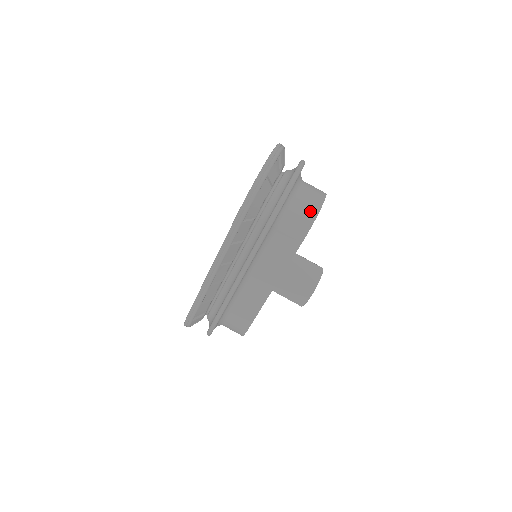
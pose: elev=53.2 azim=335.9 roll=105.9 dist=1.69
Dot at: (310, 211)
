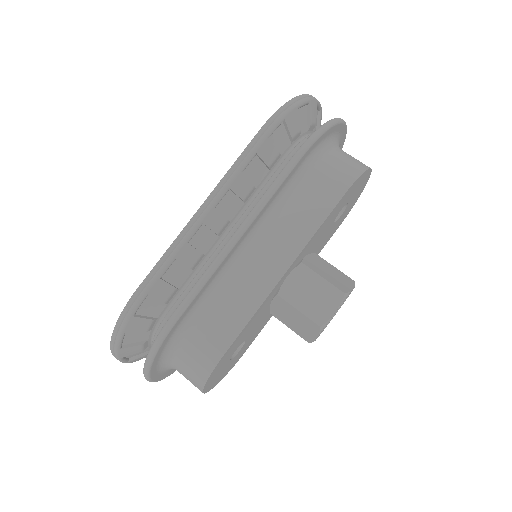
Dot at: (356, 164)
